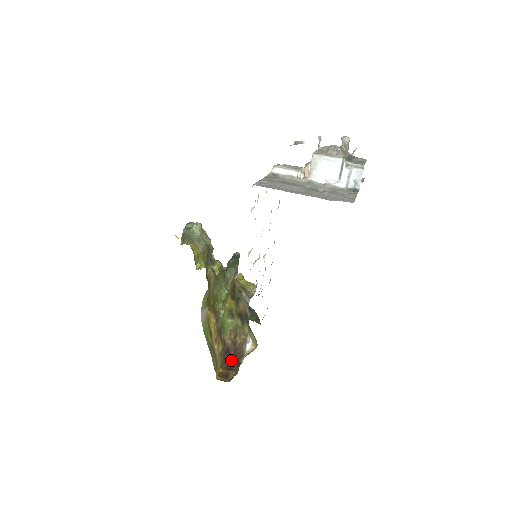
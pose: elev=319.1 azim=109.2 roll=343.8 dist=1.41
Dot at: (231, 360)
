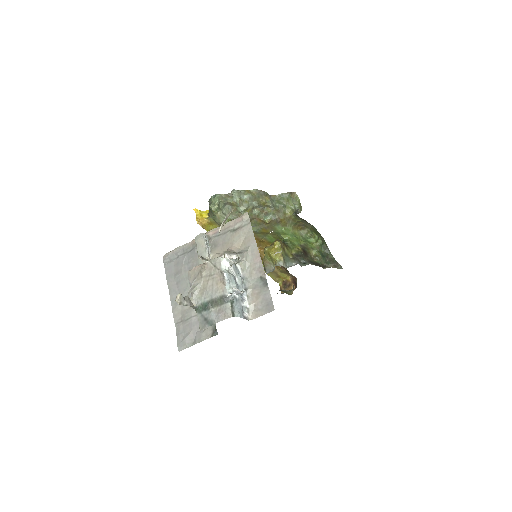
Dot at: occluded
